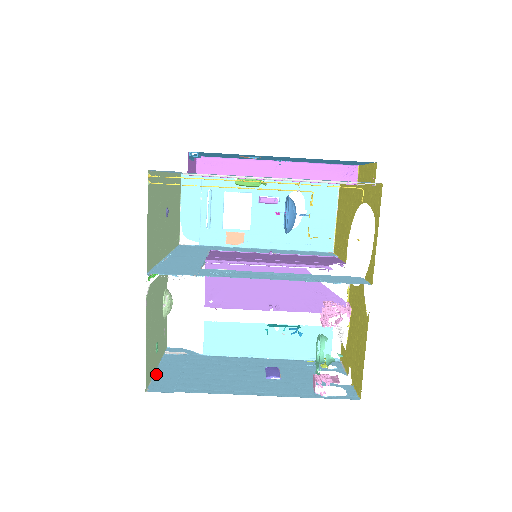
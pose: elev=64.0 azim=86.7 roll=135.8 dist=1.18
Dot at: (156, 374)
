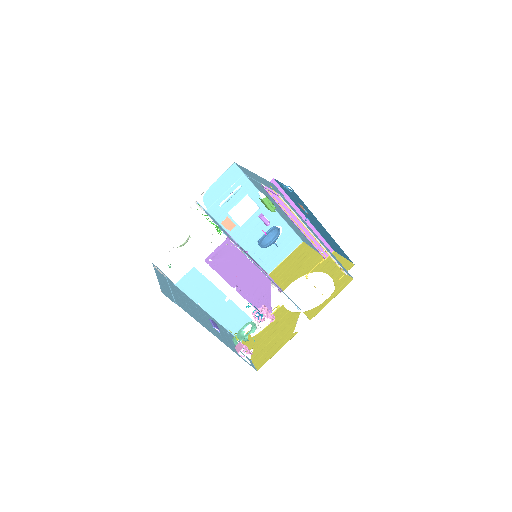
Dot at: (159, 282)
